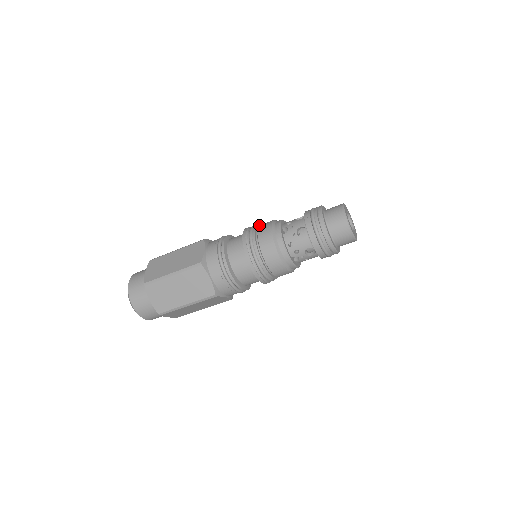
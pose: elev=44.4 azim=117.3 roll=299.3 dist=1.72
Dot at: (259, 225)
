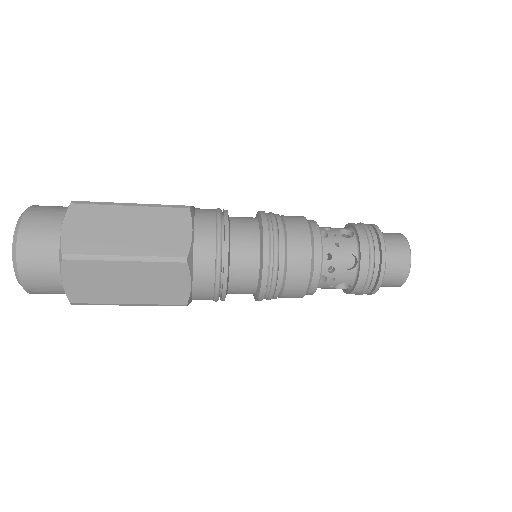
Dot at: (283, 246)
